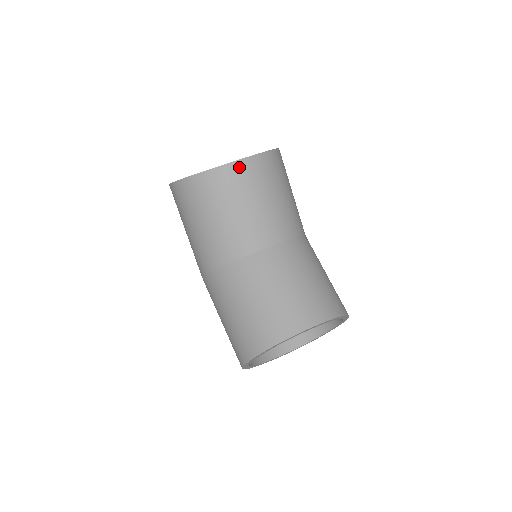
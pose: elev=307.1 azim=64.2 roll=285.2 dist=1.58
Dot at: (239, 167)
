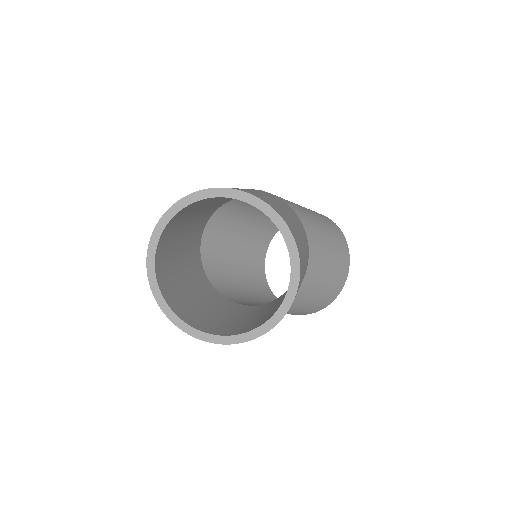
Dot at: occluded
